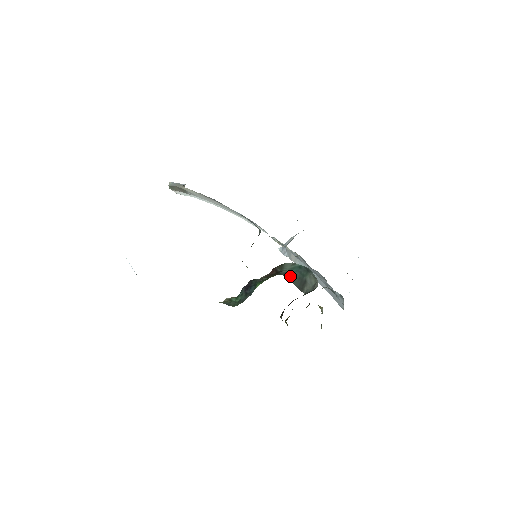
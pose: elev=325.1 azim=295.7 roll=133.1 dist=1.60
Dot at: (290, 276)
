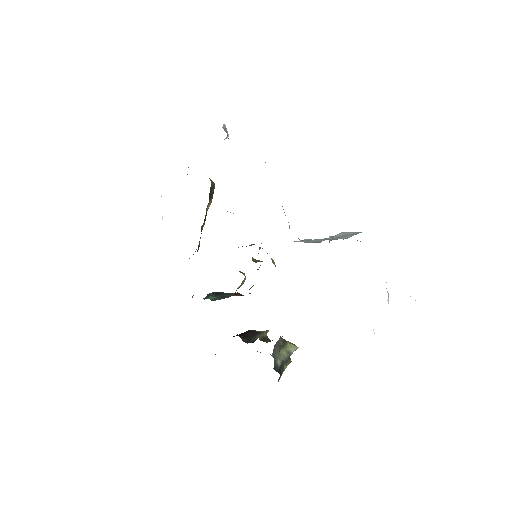
Dot at: occluded
